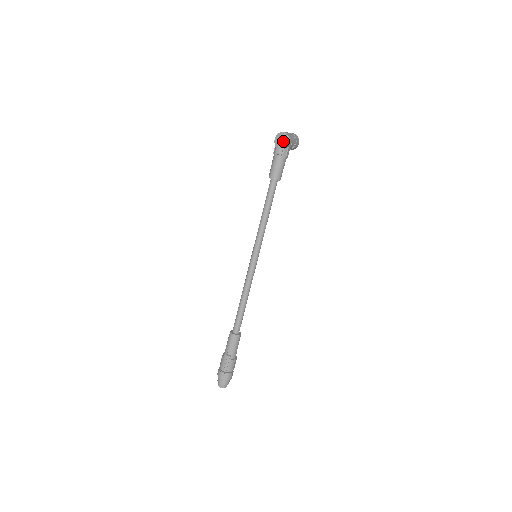
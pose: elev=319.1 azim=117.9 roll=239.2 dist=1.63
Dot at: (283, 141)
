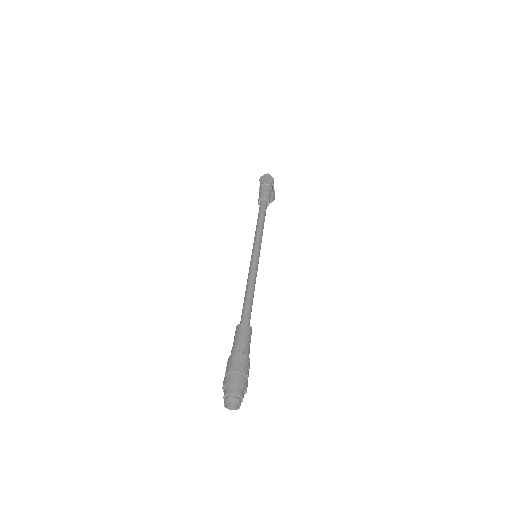
Dot at: (268, 178)
